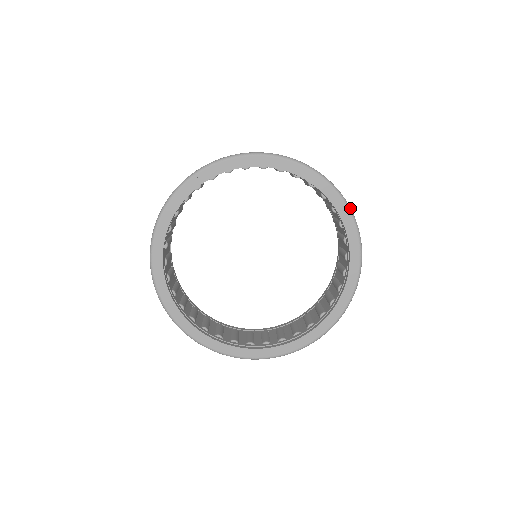
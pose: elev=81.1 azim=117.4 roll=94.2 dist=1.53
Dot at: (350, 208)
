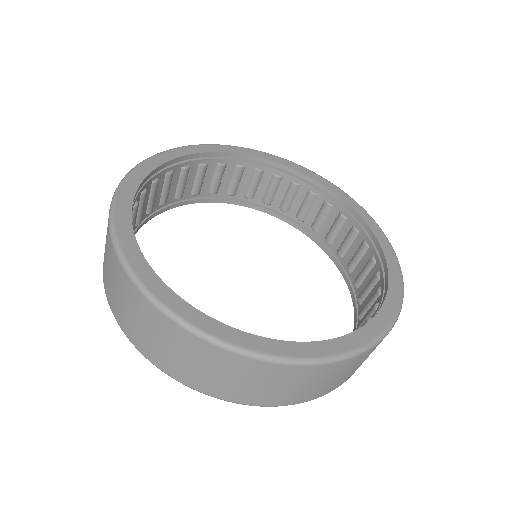
Dot at: (403, 294)
